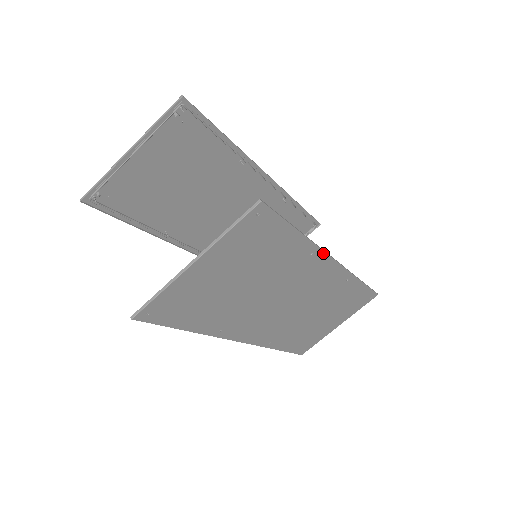
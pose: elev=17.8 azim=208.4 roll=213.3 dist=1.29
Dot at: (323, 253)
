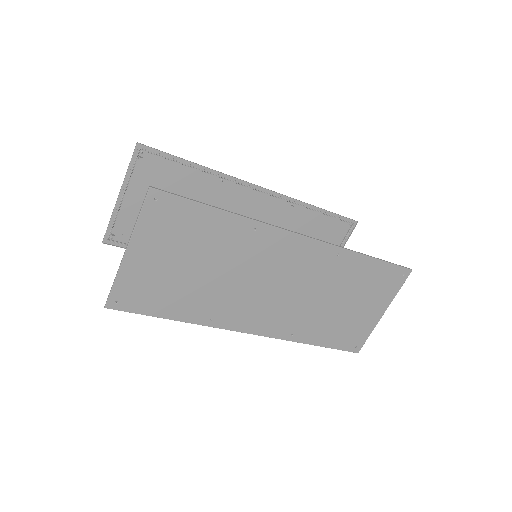
Dot at: (271, 227)
